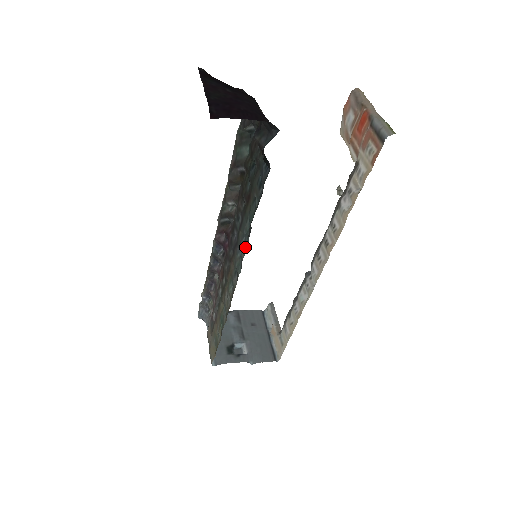
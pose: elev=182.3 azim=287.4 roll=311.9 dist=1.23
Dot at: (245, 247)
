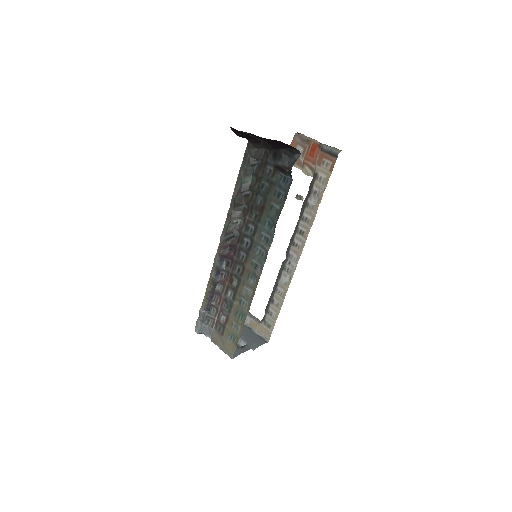
Dot at: (268, 242)
